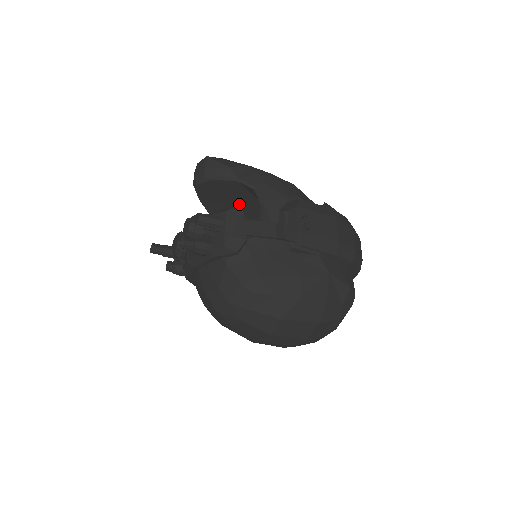
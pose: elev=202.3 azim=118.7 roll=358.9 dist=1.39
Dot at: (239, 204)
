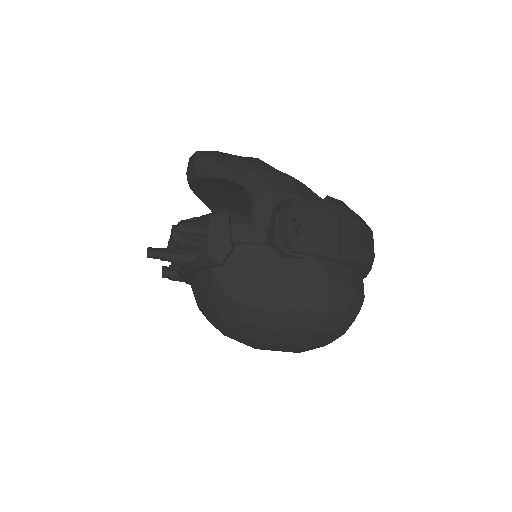
Dot at: (237, 199)
